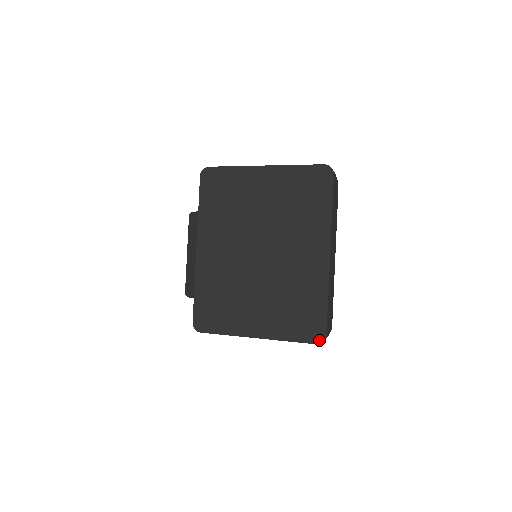
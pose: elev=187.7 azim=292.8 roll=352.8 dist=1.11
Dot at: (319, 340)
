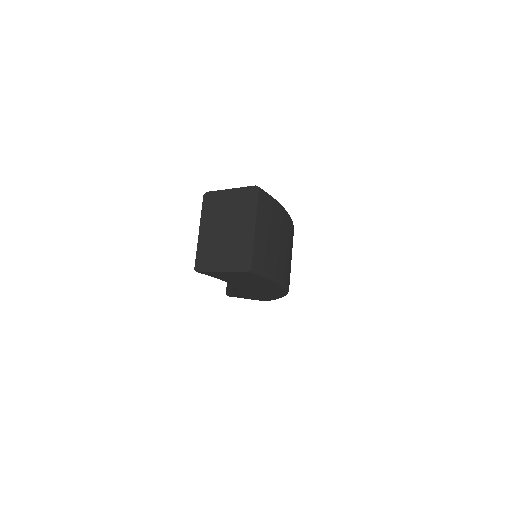
Dot at: (248, 270)
